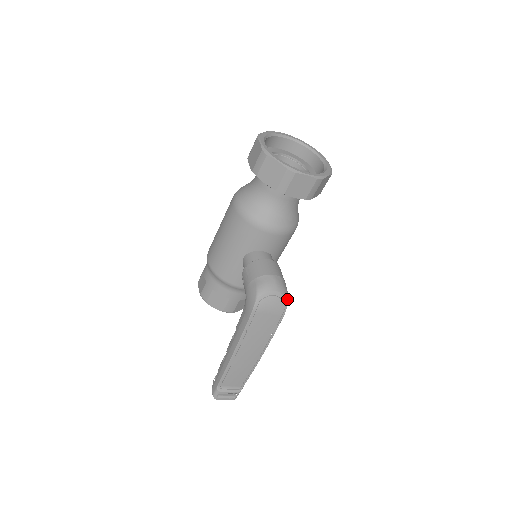
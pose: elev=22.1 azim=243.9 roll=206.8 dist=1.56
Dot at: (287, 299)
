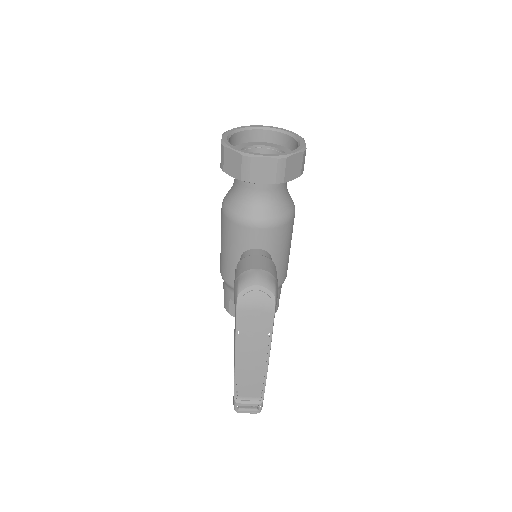
Dot at: (274, 293)
